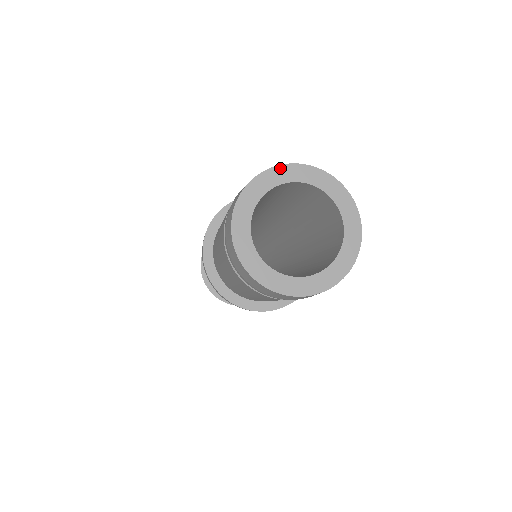
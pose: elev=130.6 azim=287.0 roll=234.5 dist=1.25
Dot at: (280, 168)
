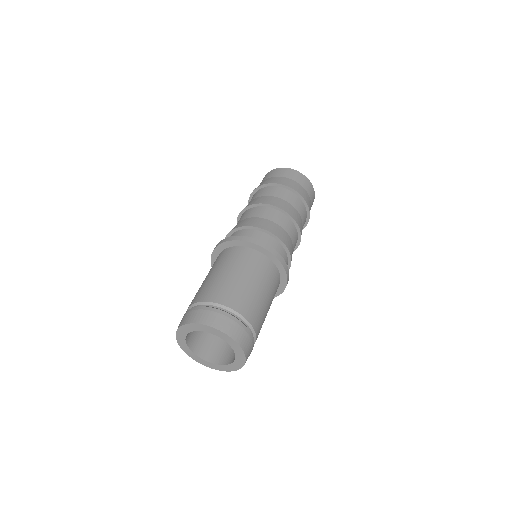
Dot at: (220, 332)
